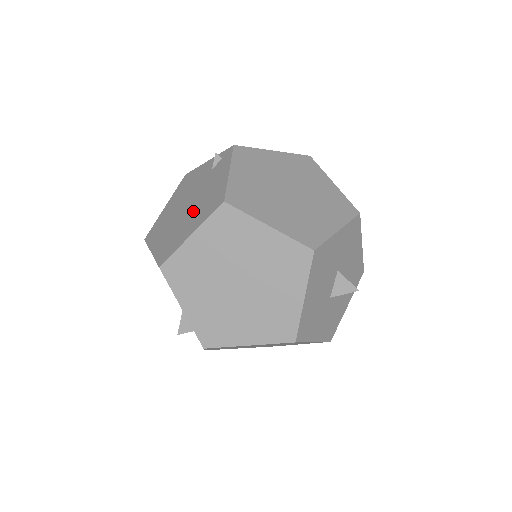
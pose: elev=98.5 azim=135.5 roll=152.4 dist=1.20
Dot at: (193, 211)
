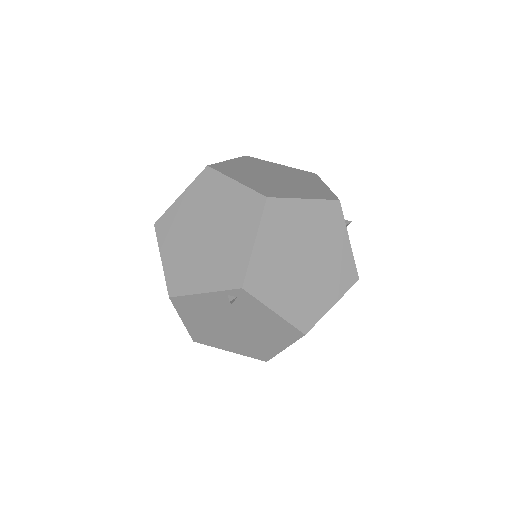
Dot at: (258, 334)
